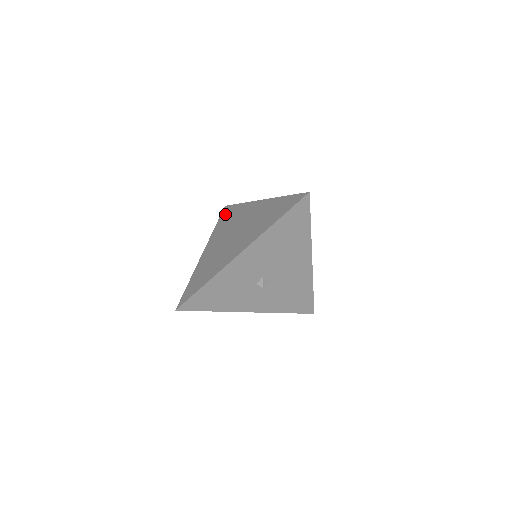
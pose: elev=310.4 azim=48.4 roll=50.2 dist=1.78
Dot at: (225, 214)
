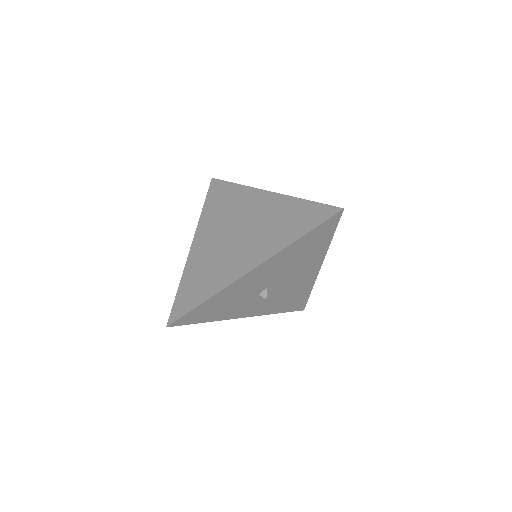
Dot at: (215, 193)
